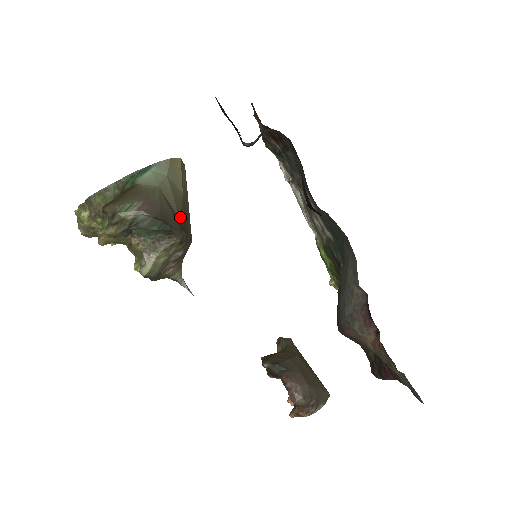
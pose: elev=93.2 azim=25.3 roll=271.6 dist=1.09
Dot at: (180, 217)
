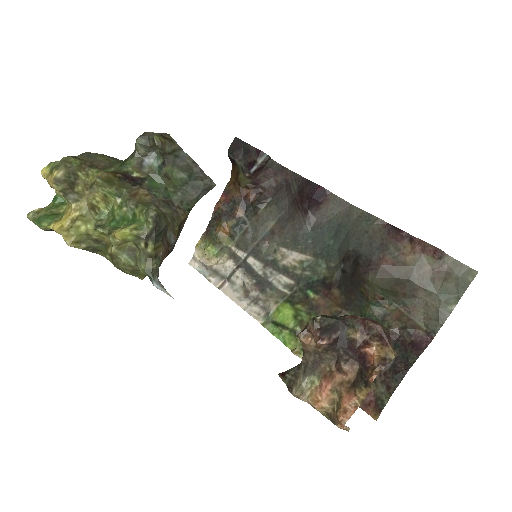
Dot at: occluded
